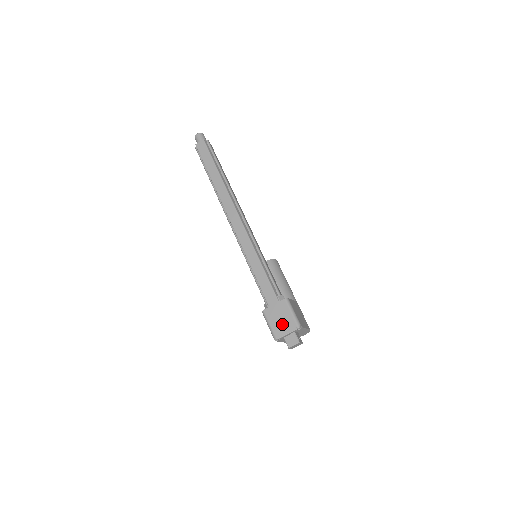
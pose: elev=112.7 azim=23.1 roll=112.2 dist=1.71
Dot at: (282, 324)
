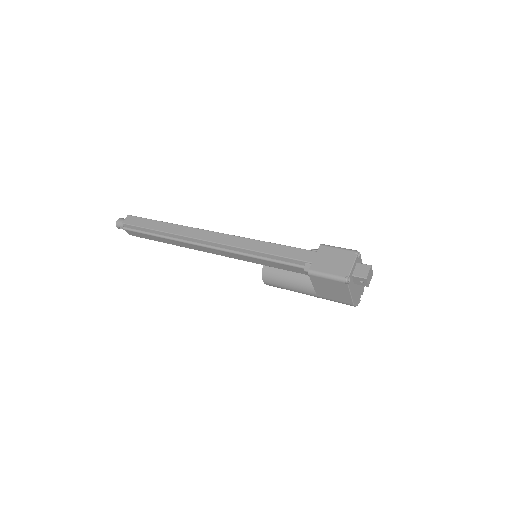
Dot at: (339, 263)
